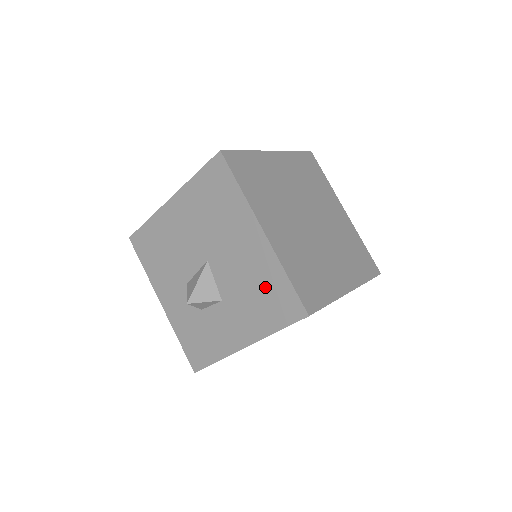
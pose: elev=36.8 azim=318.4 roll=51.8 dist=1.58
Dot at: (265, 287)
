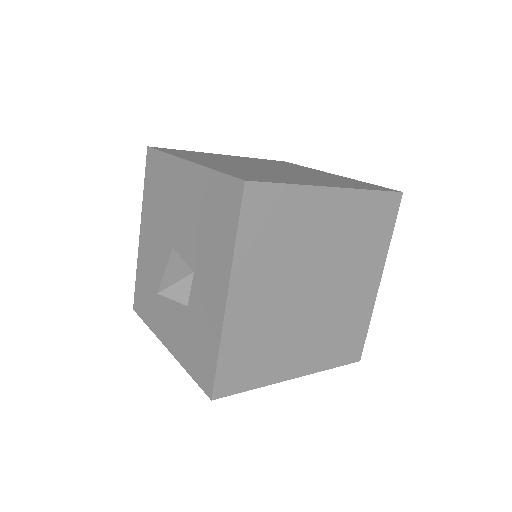
Dot at: (209, 207)
